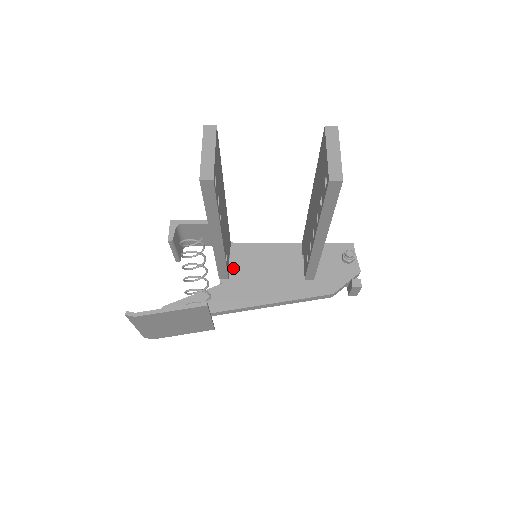
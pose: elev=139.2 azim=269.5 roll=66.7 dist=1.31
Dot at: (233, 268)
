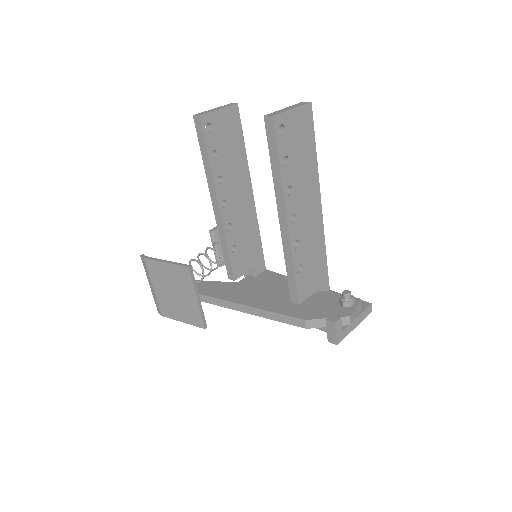
Dot at: occluded
